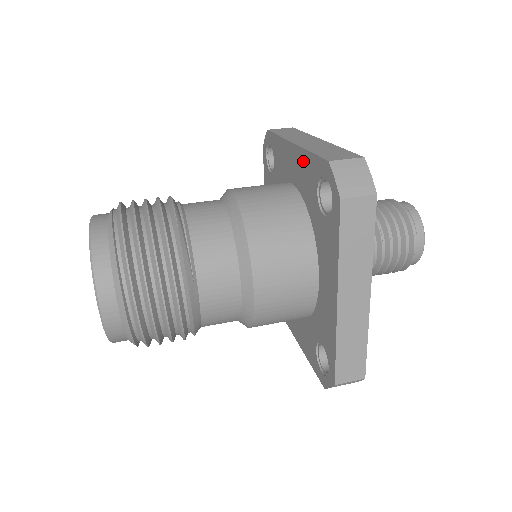
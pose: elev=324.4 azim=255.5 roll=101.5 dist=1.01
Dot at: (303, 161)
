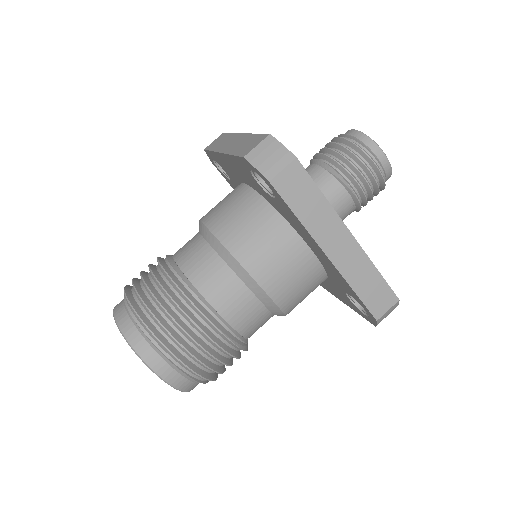
Dot at: (340, 278)
